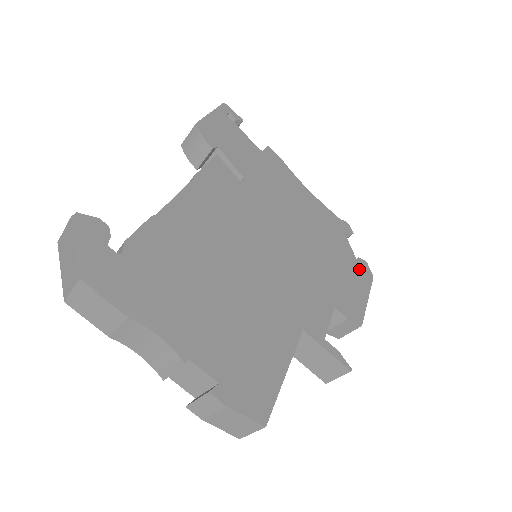
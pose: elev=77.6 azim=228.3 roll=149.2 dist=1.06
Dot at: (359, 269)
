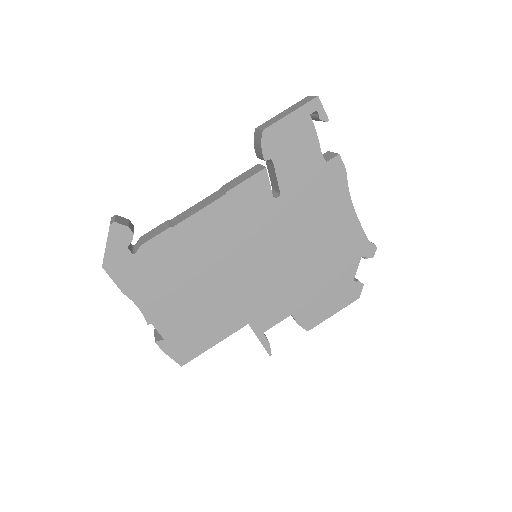
Dot at: (348, 290)
